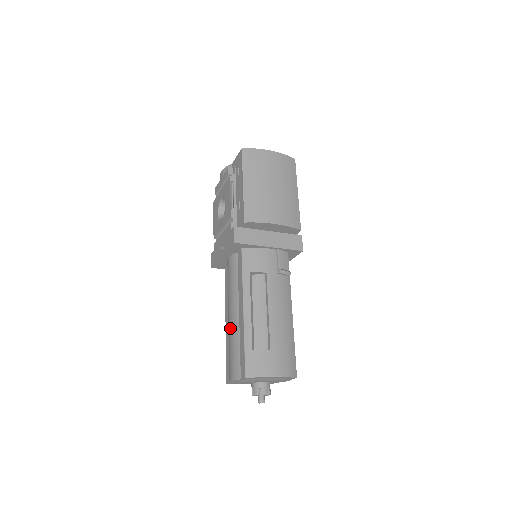
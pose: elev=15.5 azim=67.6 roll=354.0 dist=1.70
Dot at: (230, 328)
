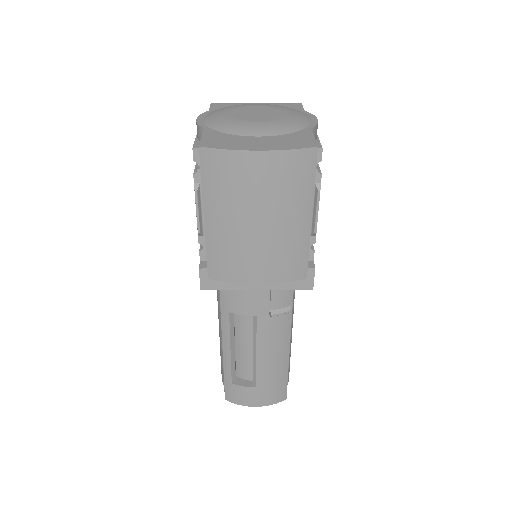
Dot at: occluded
